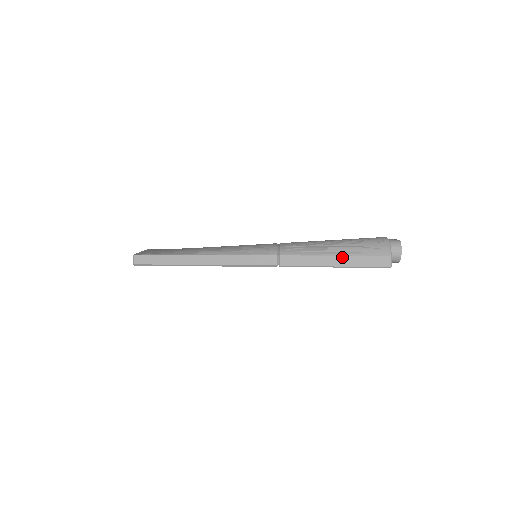
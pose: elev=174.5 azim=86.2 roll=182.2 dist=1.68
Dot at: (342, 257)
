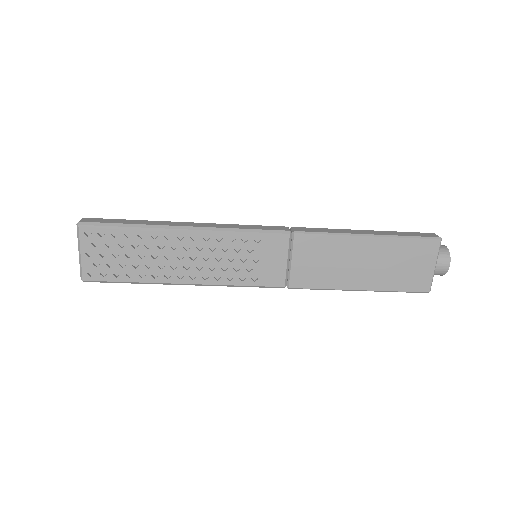
Dot at: (374, 231)
